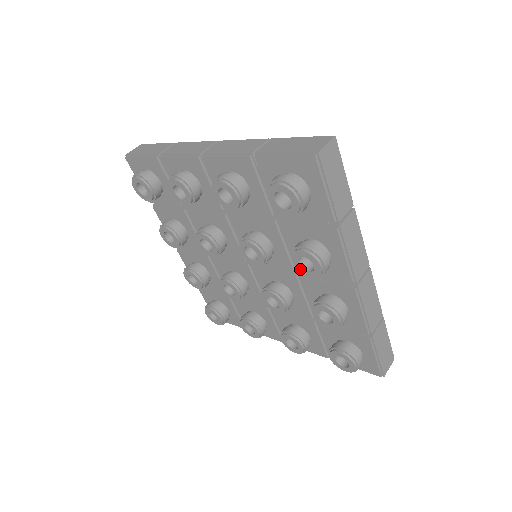
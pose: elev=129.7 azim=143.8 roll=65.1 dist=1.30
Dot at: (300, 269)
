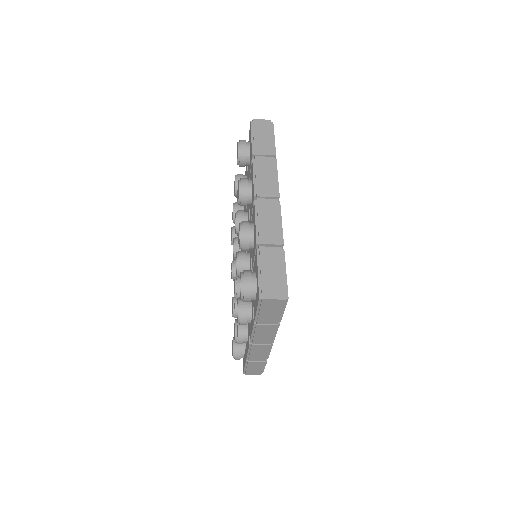
Dot at: occluded
